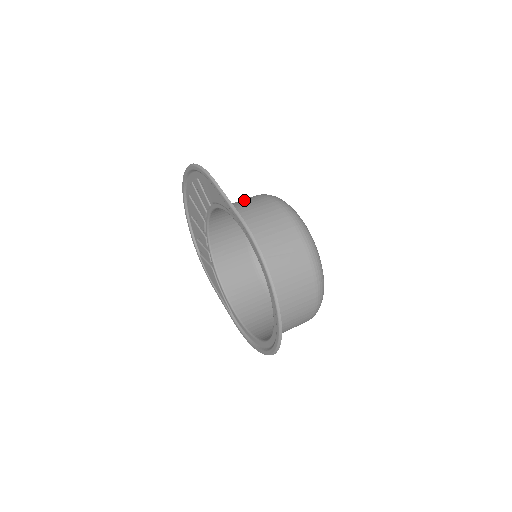
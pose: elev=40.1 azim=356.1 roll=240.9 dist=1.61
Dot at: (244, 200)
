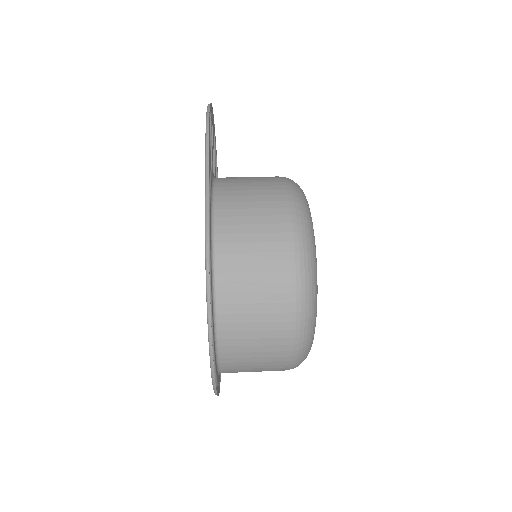
Dot at: (253, 180)
